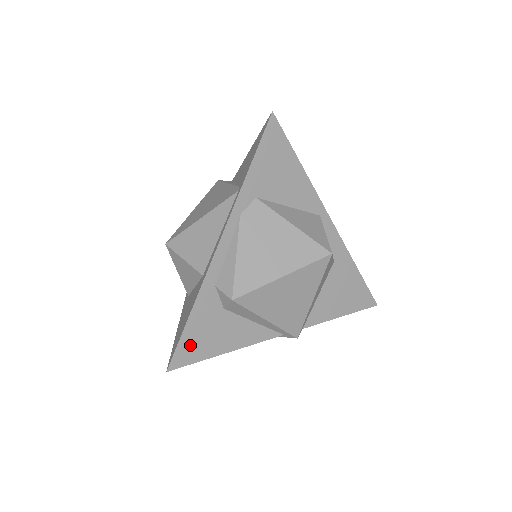
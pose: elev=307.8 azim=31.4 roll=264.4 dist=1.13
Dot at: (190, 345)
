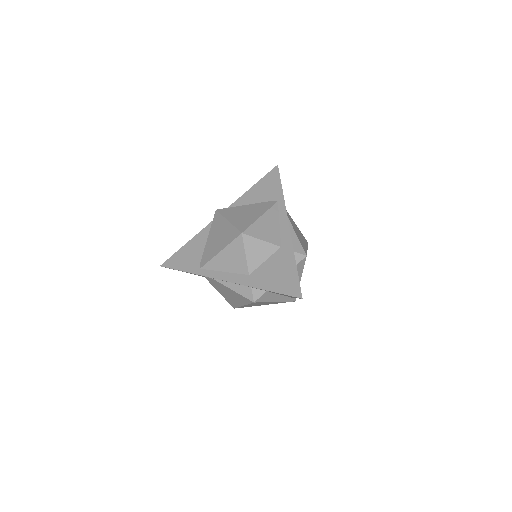
Dot at: occluded
